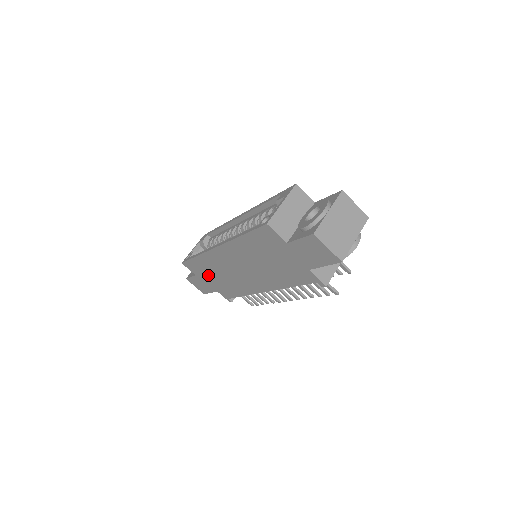
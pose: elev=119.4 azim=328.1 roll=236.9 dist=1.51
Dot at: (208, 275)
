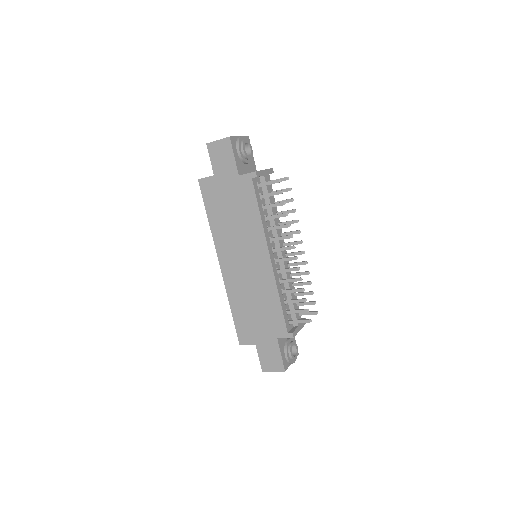
Dot at: (254, 322)
